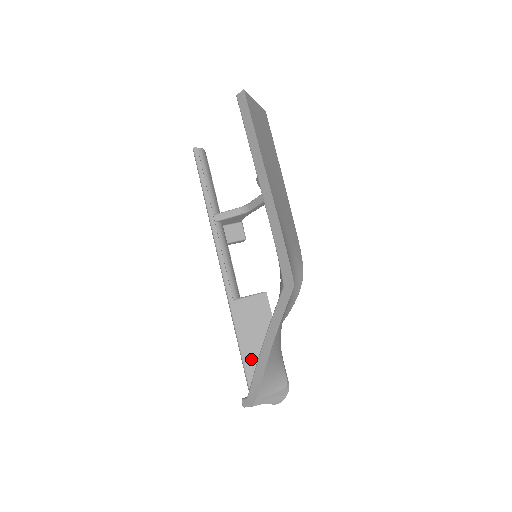
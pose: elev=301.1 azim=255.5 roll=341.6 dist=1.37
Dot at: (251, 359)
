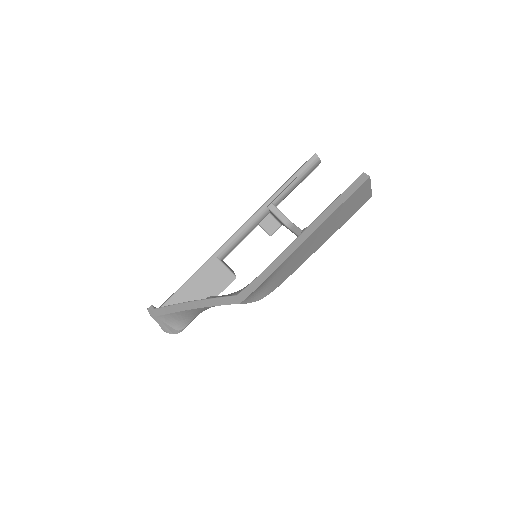
Dot at: (183, 295)
